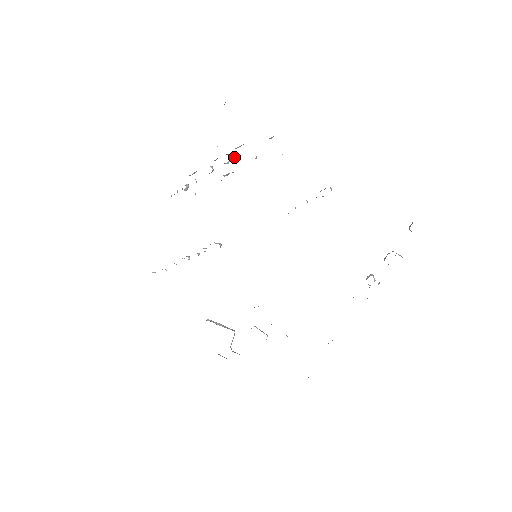
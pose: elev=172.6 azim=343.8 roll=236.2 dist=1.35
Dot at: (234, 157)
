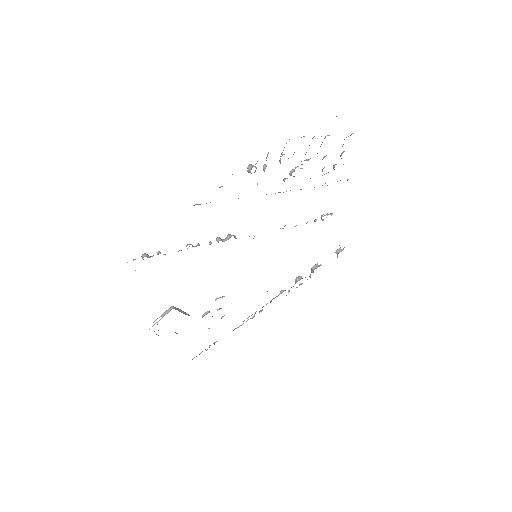
Dot at: occluded
